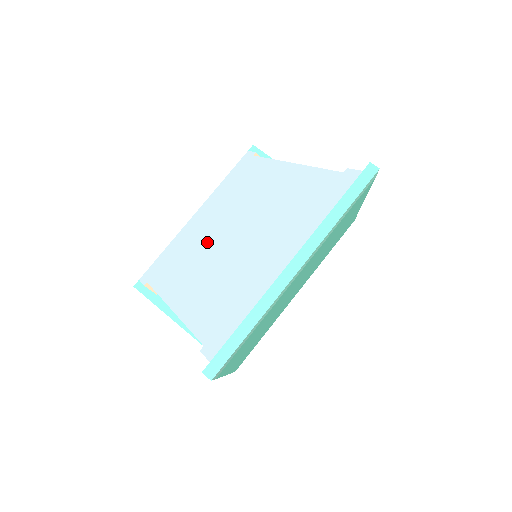
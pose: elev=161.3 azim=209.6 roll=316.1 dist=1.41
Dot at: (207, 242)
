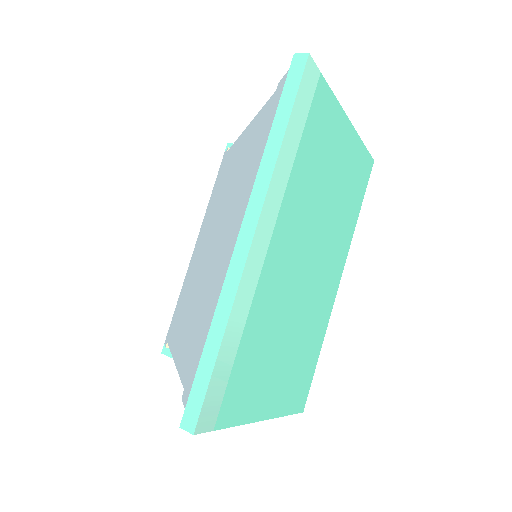
Dot at: (197, 266)
